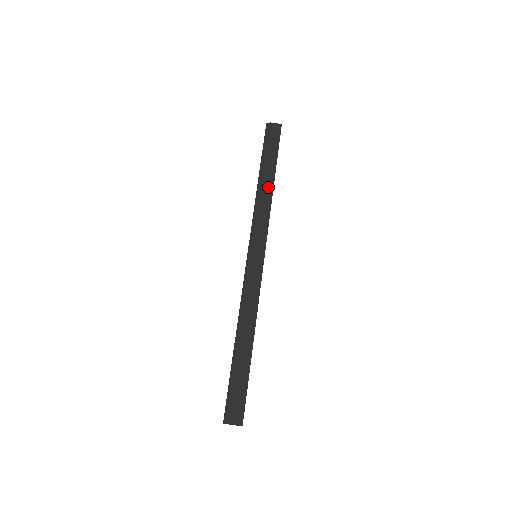
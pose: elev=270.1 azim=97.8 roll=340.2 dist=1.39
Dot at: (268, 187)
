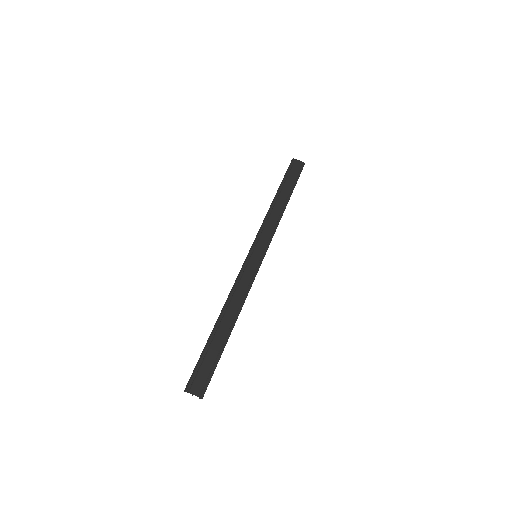
Dot at: (281, 205)
